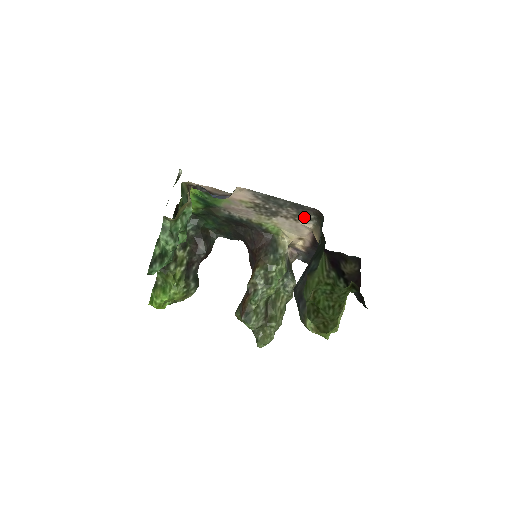
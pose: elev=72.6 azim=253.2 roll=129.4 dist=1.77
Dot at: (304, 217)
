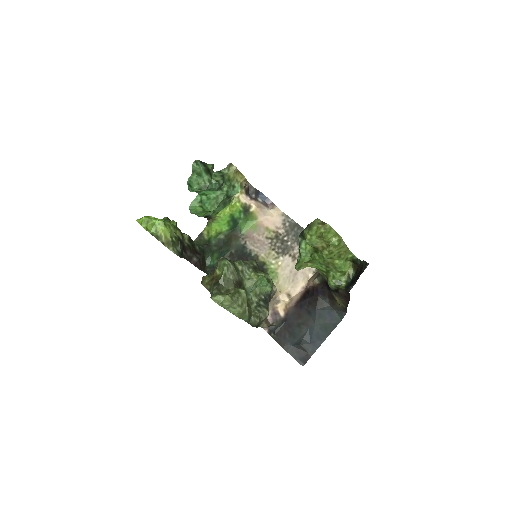
Dot at: occluded
